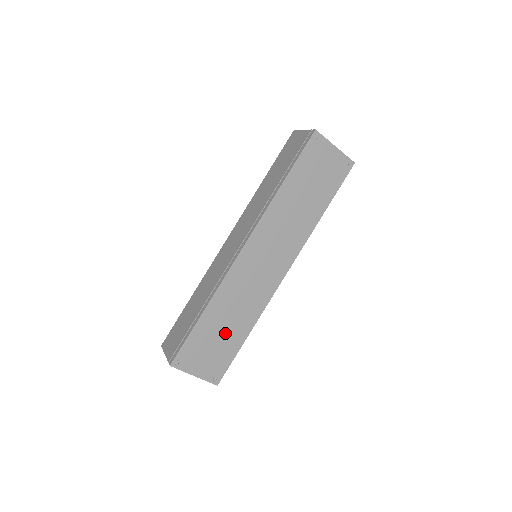
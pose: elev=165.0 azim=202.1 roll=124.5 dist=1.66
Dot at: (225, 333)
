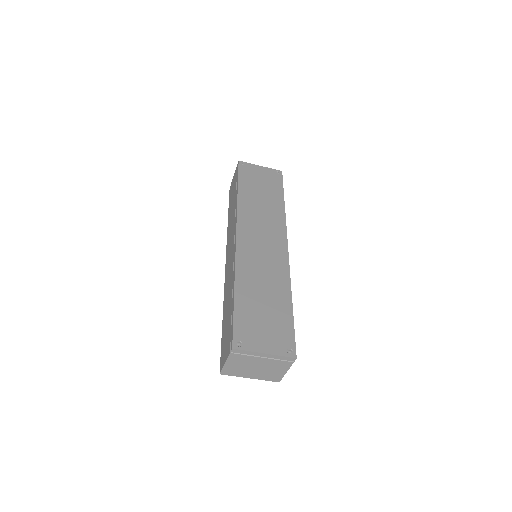
Dot at: (268, 305)
